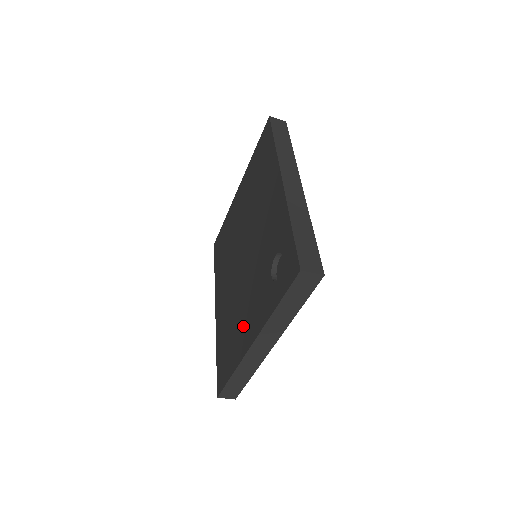
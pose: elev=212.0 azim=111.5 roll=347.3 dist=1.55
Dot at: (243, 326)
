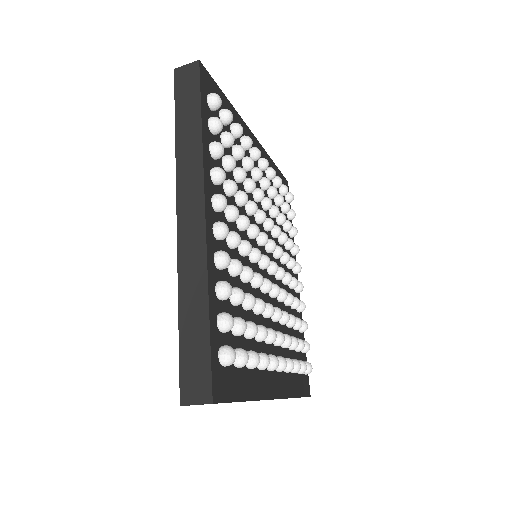
Dot at: occluded
